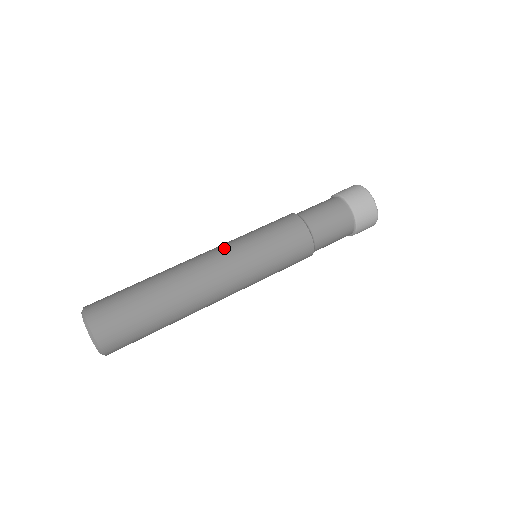
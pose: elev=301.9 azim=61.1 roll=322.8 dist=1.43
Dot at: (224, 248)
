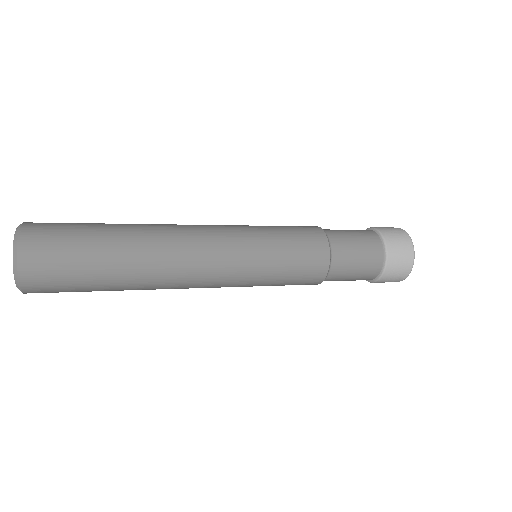
Dot at: (221, 225)
